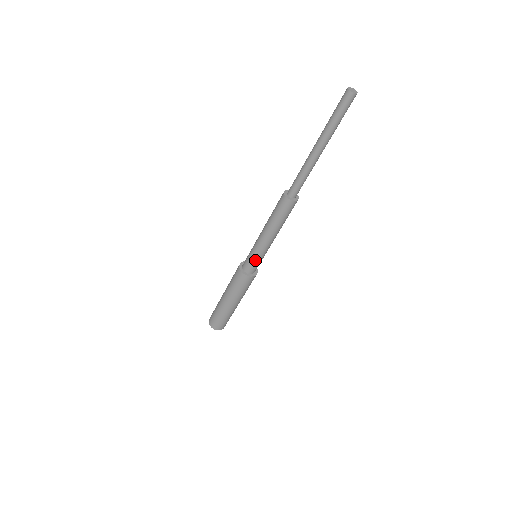
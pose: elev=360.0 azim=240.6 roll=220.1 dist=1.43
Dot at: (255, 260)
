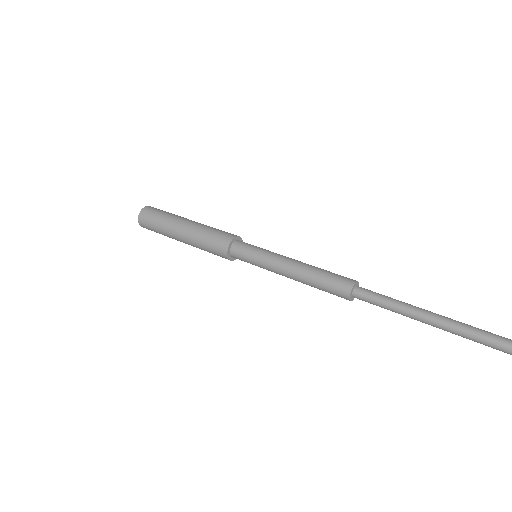
Dot at: occluded
